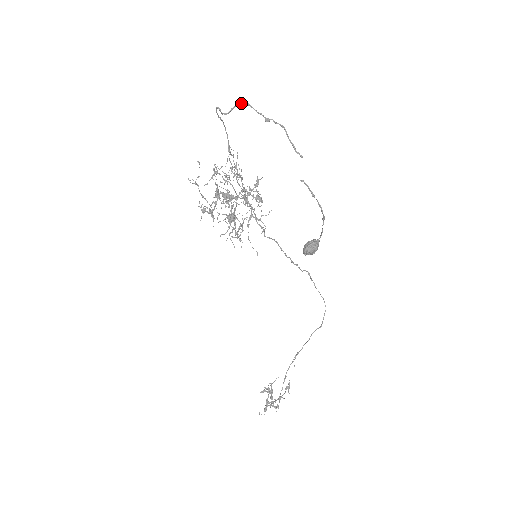
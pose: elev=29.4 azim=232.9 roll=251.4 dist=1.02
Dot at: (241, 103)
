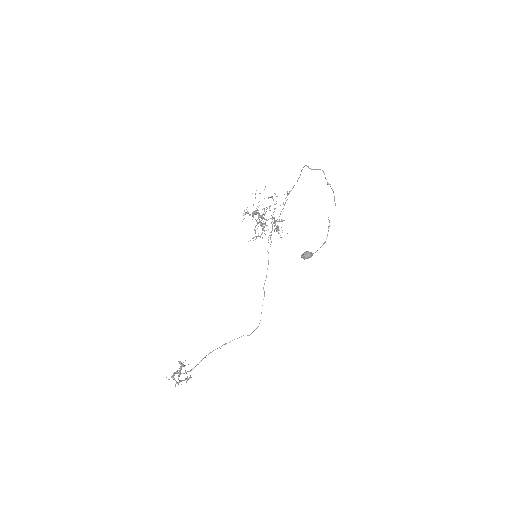
Dot at: occluded
